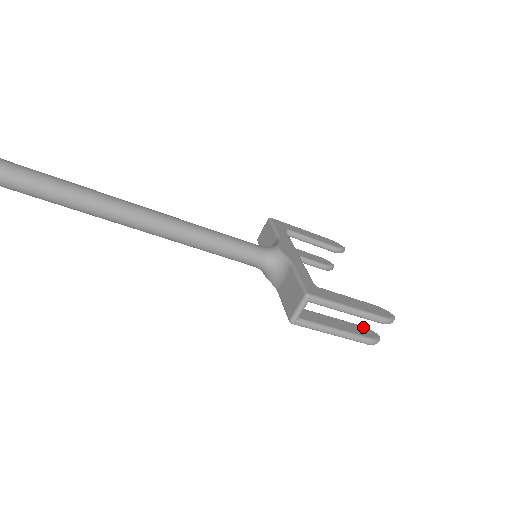
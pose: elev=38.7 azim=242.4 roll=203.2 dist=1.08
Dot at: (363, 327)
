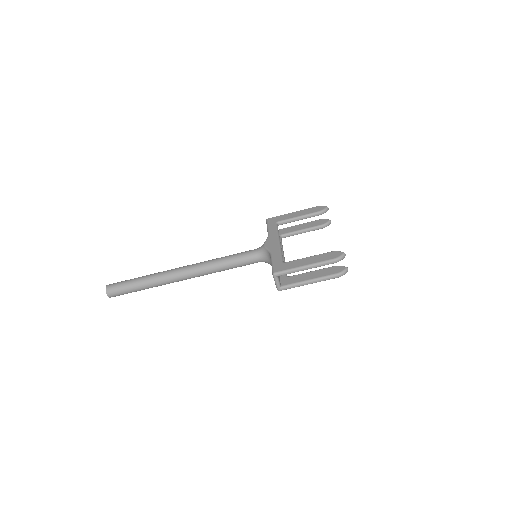
Dot at: (333, 267)
